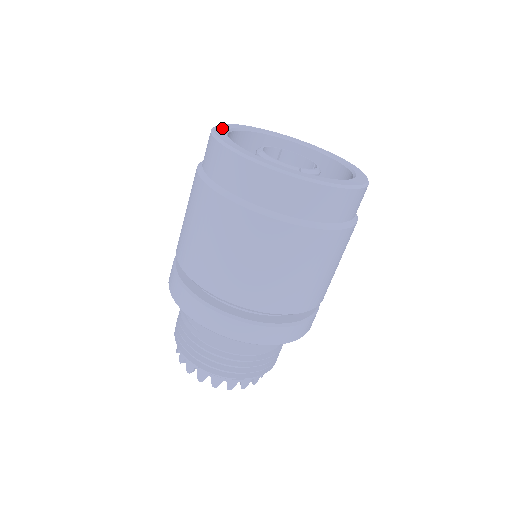
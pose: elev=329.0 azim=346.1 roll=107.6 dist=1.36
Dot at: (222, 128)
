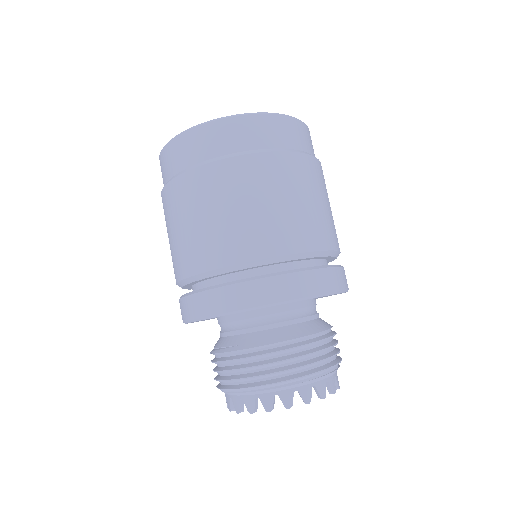
Dot at: occluded
